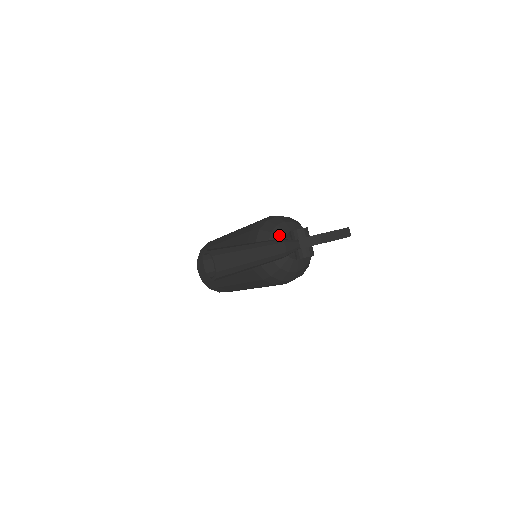
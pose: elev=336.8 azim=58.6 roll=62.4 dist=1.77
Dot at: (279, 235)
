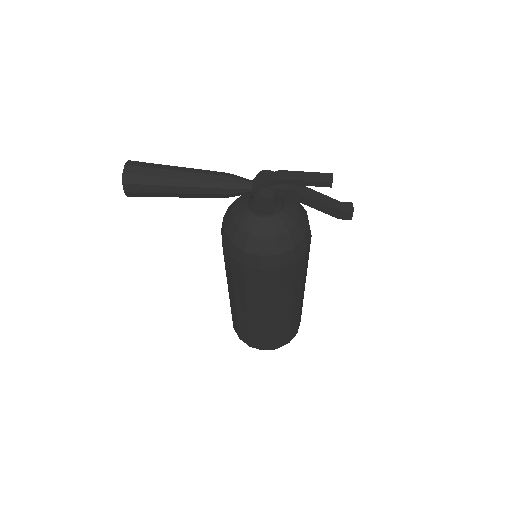
Dot at: occluded
